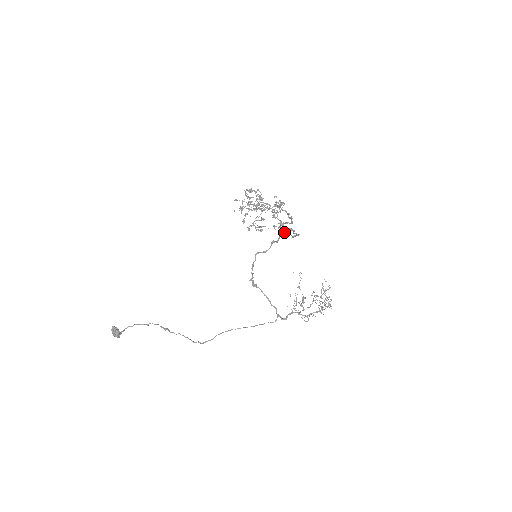
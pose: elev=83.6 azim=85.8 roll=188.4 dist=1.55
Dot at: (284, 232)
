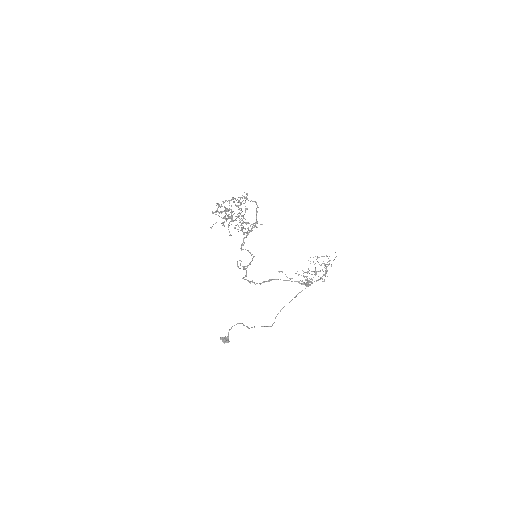
Dot at: occluded
